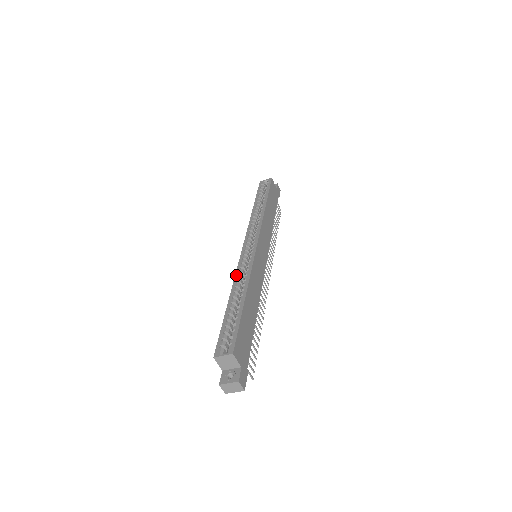
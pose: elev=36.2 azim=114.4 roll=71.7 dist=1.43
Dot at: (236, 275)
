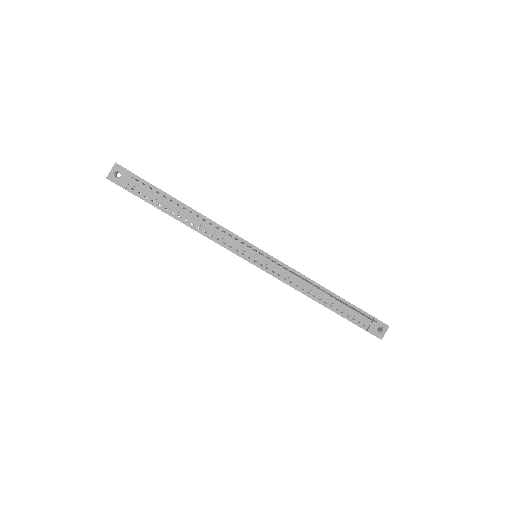
Dot at: occluded
